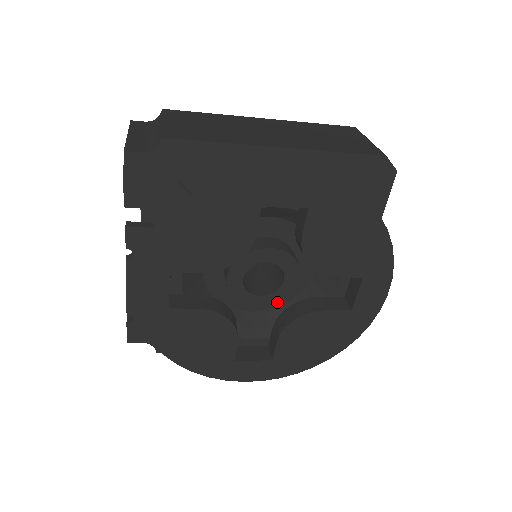
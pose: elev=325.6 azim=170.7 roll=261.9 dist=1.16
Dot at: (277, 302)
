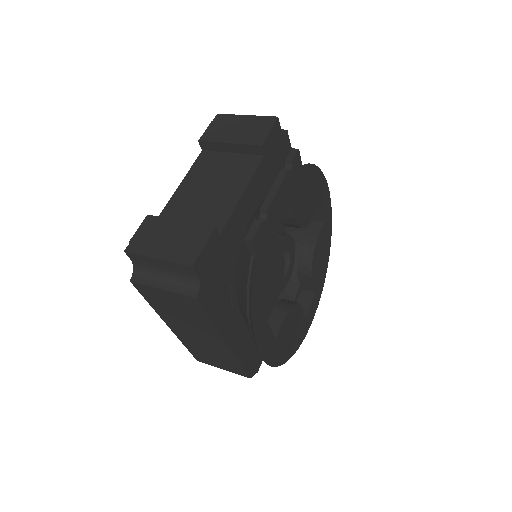
Dot at: occluded
